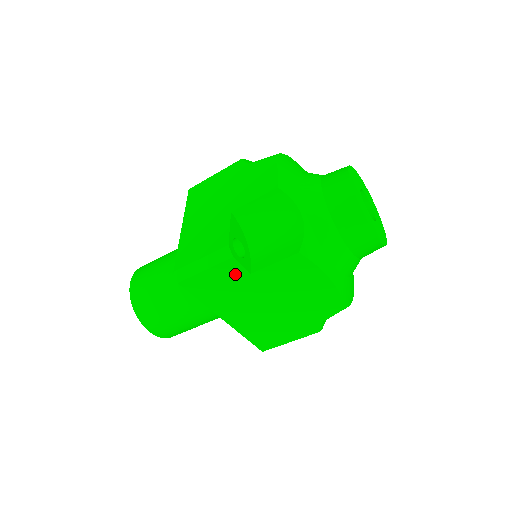
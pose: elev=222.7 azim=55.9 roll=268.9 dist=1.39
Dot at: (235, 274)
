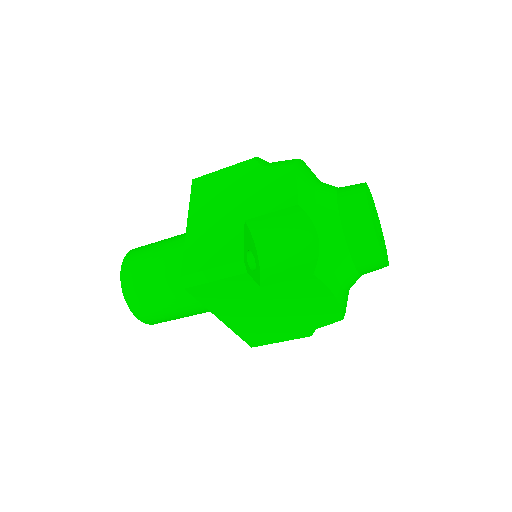
Dot at: (245, 286)
